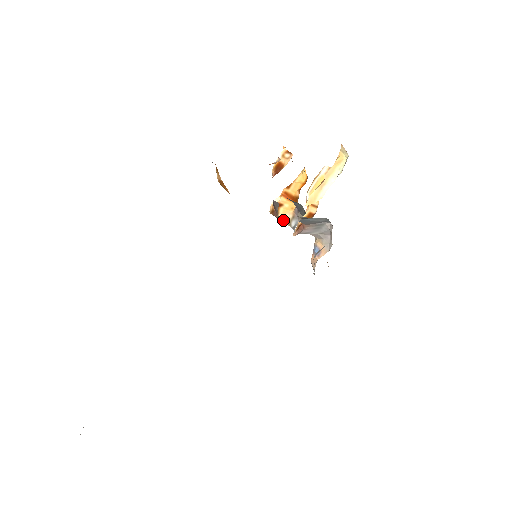
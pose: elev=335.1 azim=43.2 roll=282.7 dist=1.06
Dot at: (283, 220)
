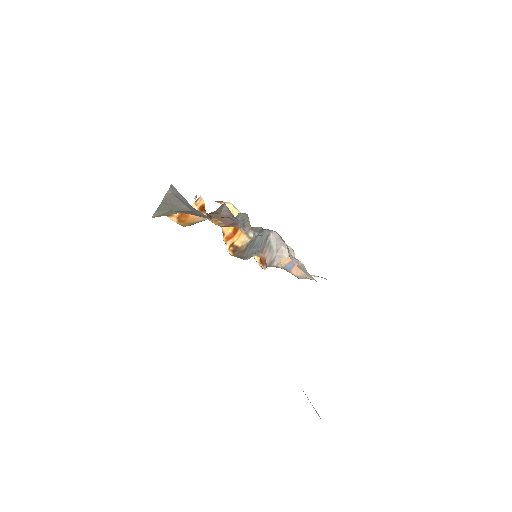
Dot at: (244, 243)
